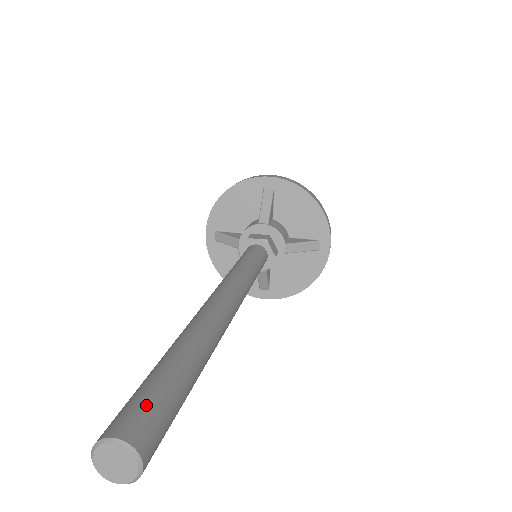
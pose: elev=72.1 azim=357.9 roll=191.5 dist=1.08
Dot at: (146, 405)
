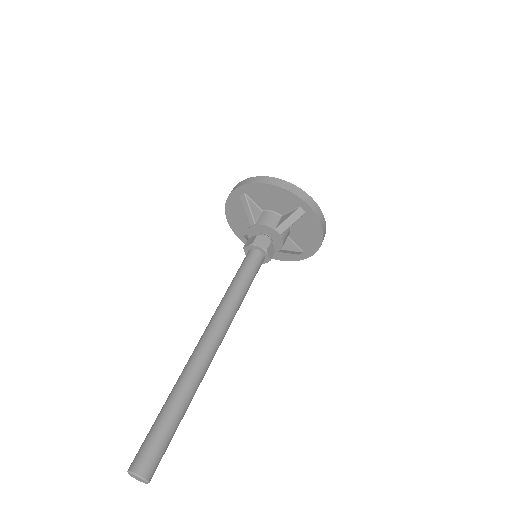
Dot at: (143, 447)
